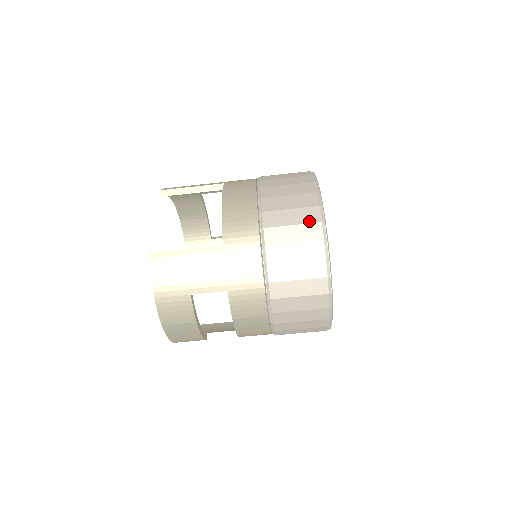
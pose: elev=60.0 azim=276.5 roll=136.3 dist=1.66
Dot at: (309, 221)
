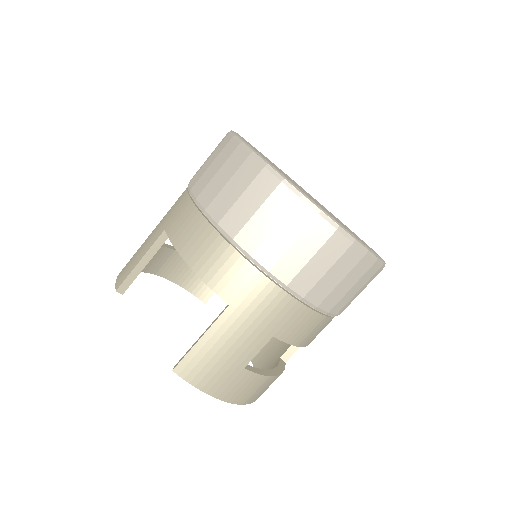
Dot at: (286, 208)
